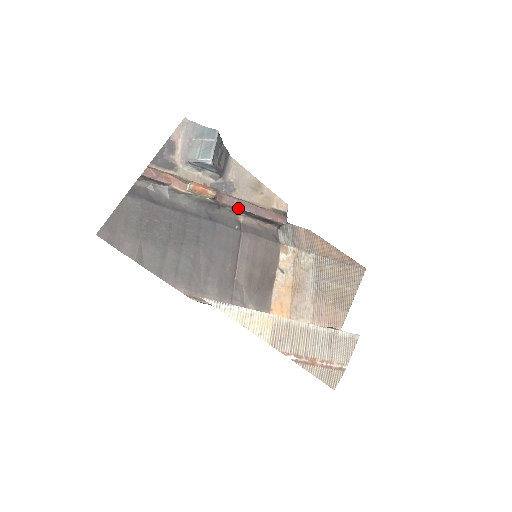
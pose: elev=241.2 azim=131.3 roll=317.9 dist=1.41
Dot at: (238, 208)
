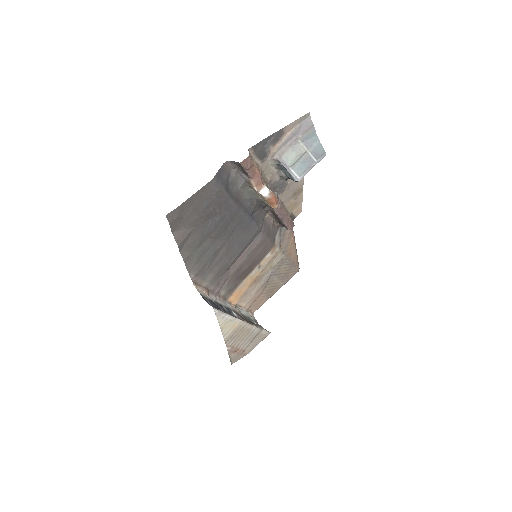
Dot at: (275, 211)
